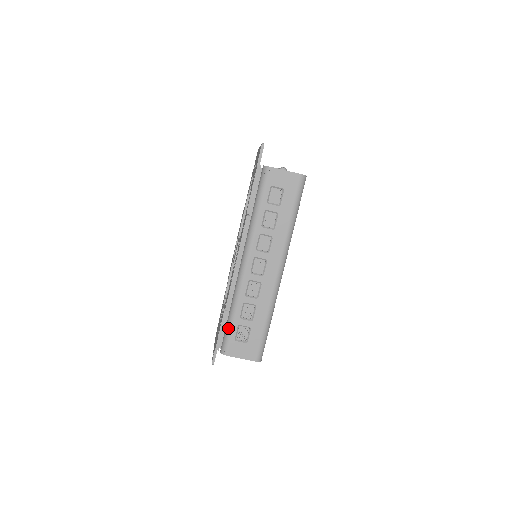
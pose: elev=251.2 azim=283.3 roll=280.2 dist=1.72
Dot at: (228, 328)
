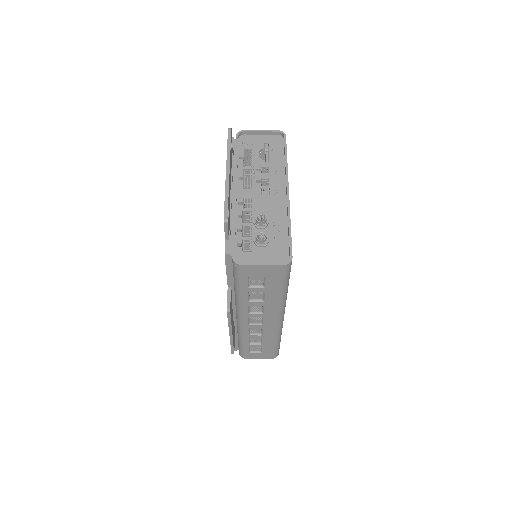
Dot at: (240, 347)
